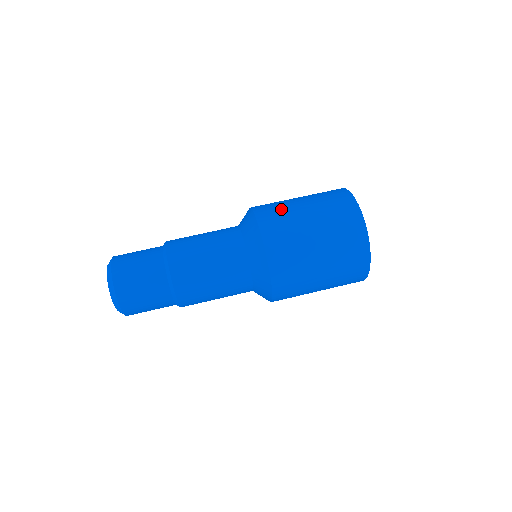
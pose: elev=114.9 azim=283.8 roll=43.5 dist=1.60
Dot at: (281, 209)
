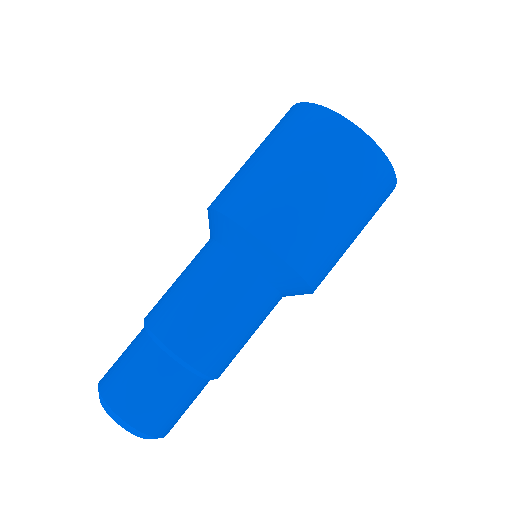
Dot at: (257, 189)
